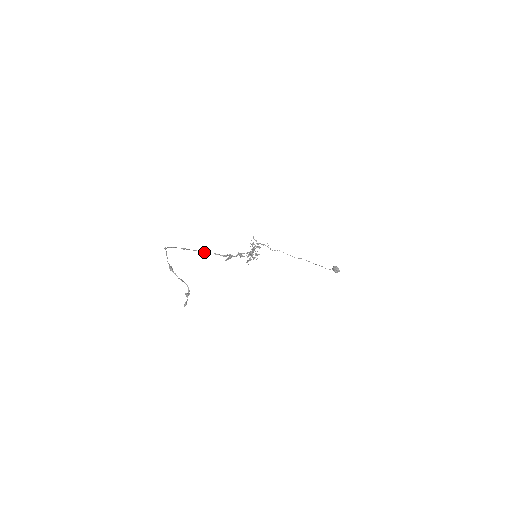
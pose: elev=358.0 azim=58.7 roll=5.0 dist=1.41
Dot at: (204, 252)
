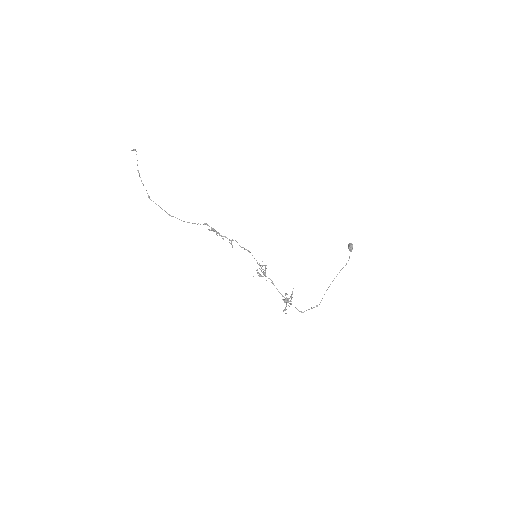
Dot at: occluded
